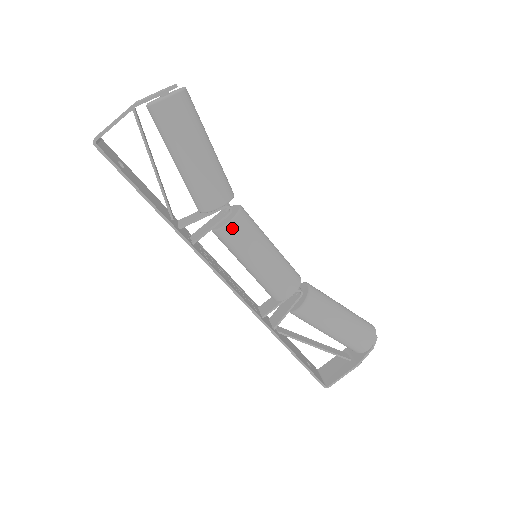
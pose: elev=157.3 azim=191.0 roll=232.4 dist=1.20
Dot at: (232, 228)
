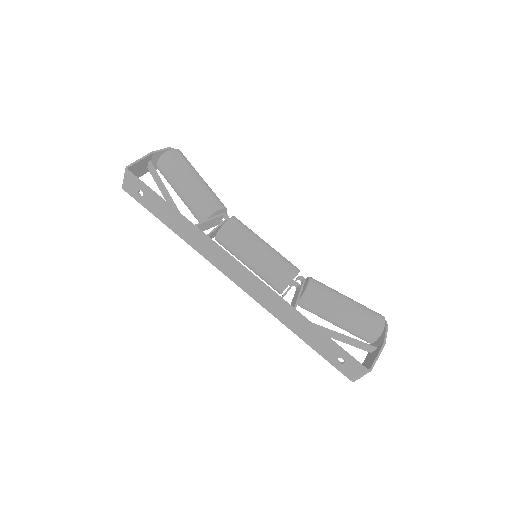
Dot at: (233, 222)
